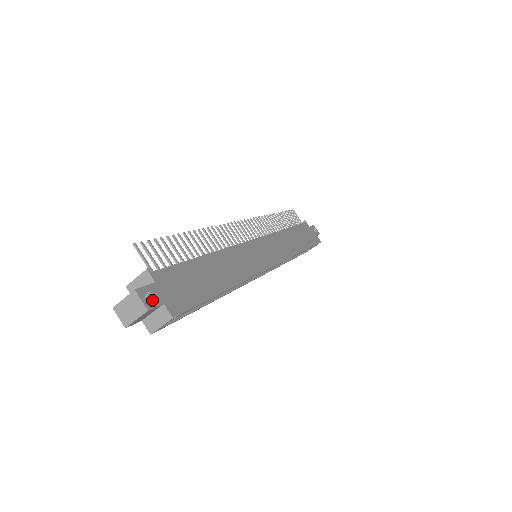
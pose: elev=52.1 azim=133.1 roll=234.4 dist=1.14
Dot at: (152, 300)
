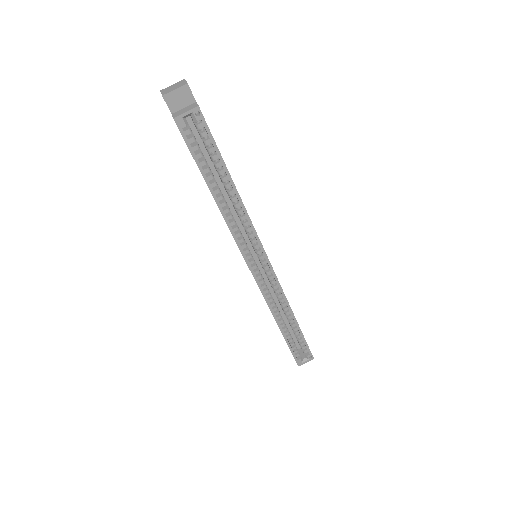
Dot at: (190, 96)
